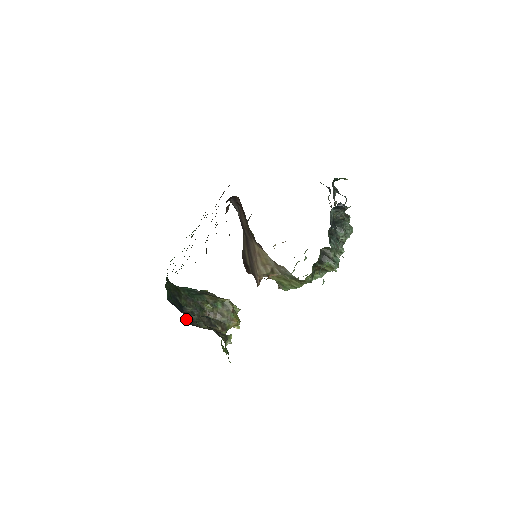
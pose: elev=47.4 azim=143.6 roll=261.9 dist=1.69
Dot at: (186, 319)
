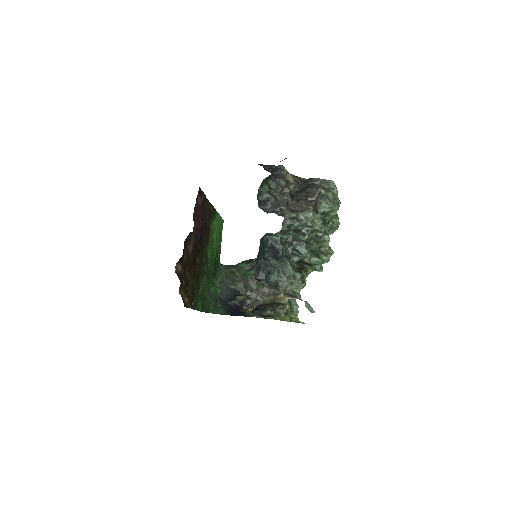
Dot at: (245, 304)
